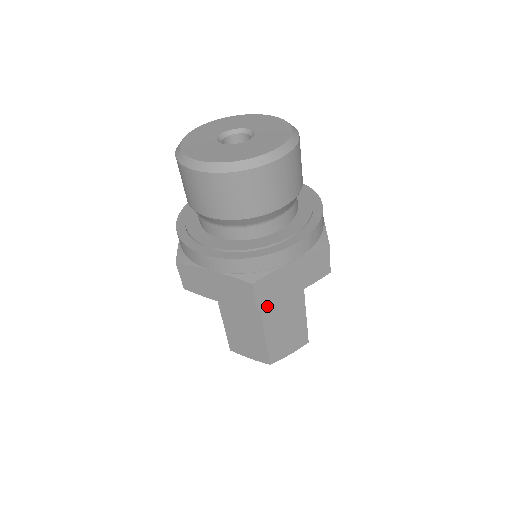
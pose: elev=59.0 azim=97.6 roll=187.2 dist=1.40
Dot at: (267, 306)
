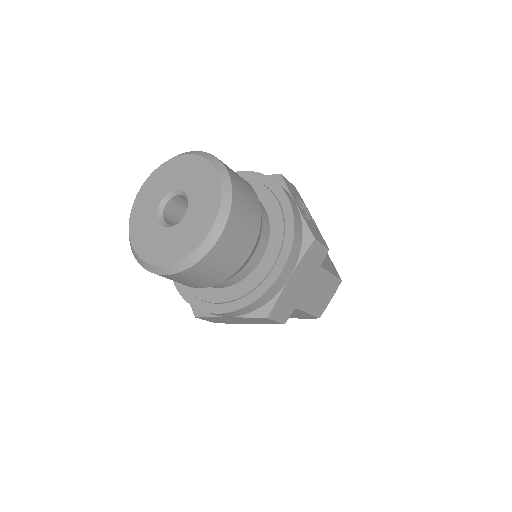
Dot at: (290, 315)
